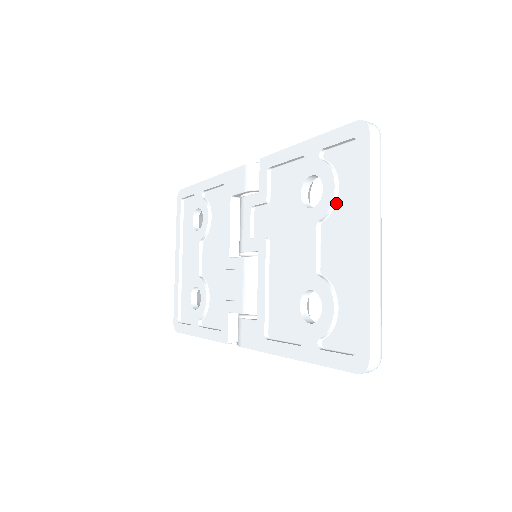
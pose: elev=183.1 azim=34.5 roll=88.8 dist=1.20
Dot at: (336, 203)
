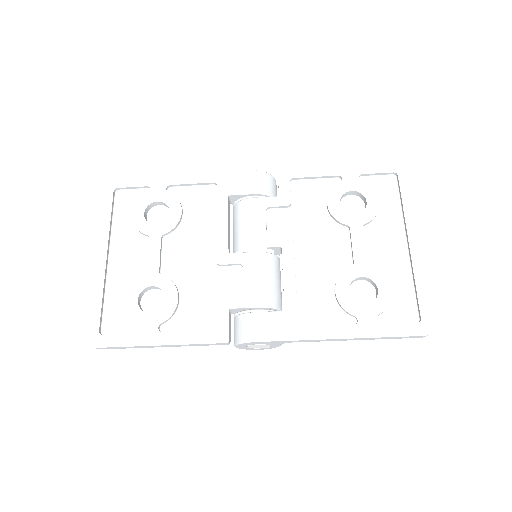
Dot at: (378, 214)
